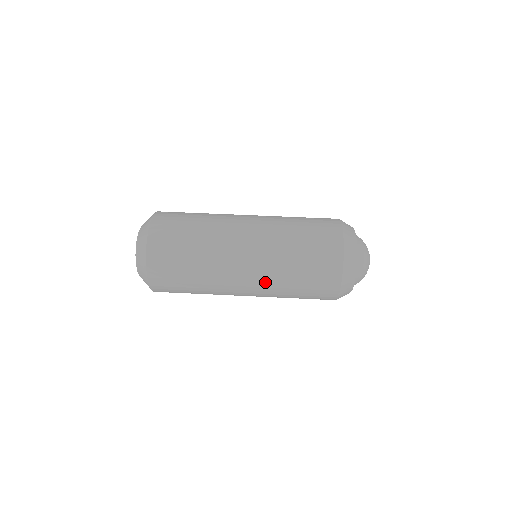
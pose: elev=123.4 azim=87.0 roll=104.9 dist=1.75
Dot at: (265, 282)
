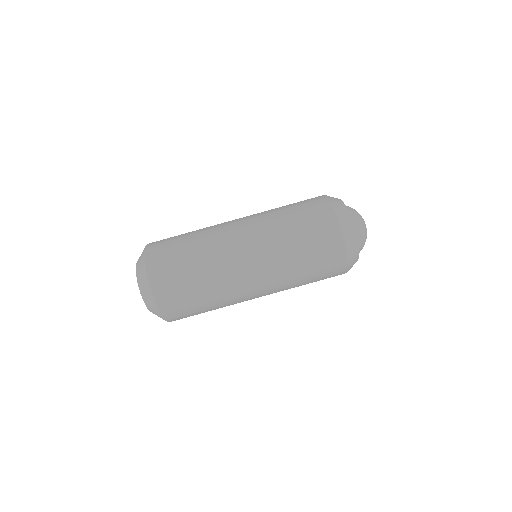
Dot at: occluded
